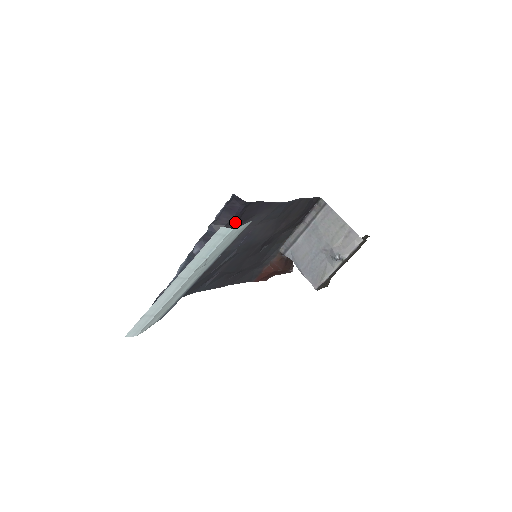
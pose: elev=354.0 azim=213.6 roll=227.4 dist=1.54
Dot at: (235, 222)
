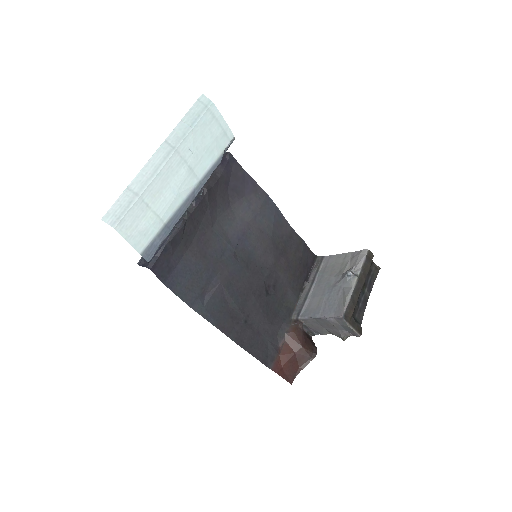
Dot at: (223, 180)
